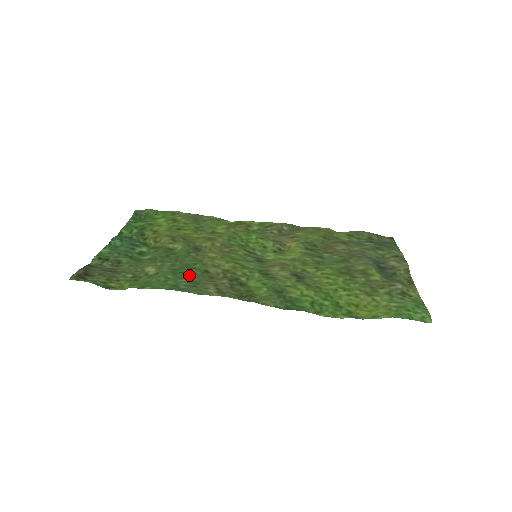
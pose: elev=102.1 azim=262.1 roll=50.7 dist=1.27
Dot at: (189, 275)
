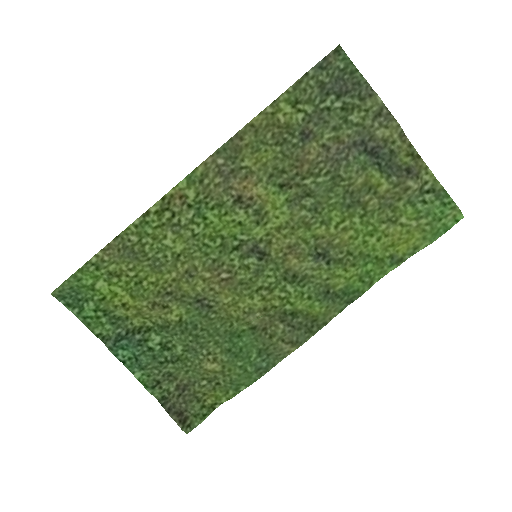
Dot at: (249, 347)
